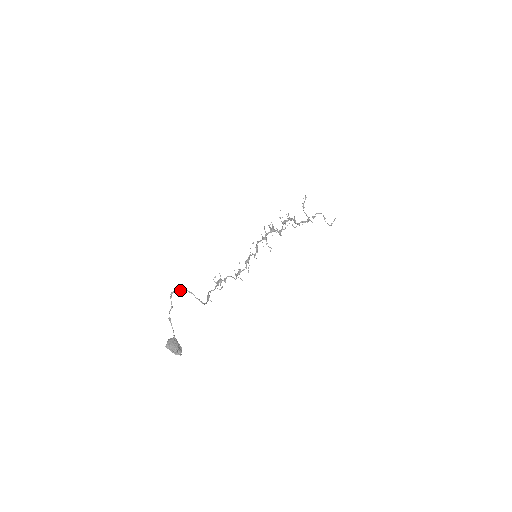
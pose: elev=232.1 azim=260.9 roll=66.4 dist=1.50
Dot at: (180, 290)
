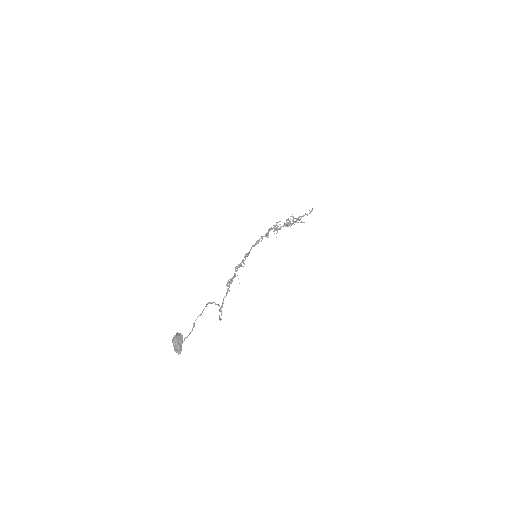
Dot at: (216, 304)
